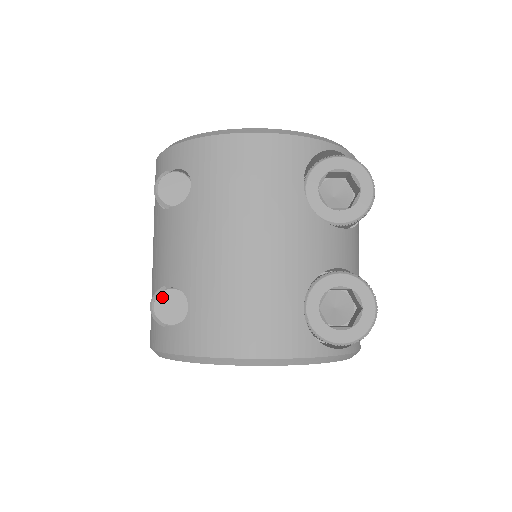
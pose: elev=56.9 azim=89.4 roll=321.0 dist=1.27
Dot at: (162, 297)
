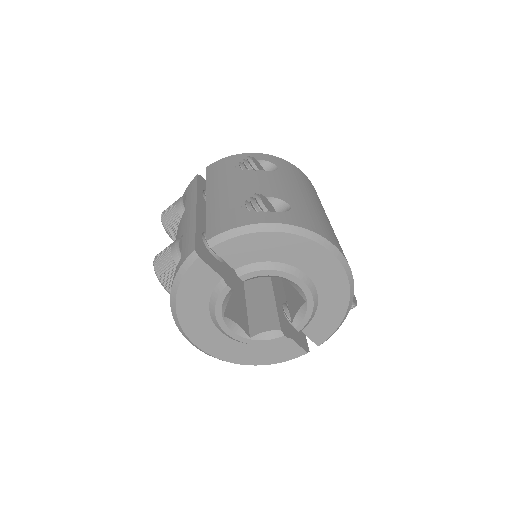
Dot at: (263, 197)
